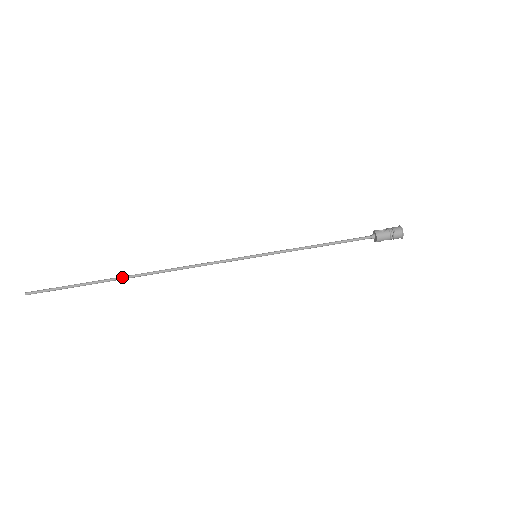
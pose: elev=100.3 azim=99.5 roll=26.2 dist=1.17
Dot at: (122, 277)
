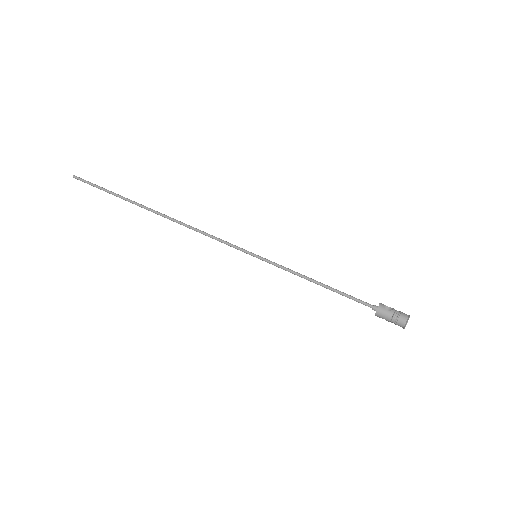
Dot at: (143, 206)
